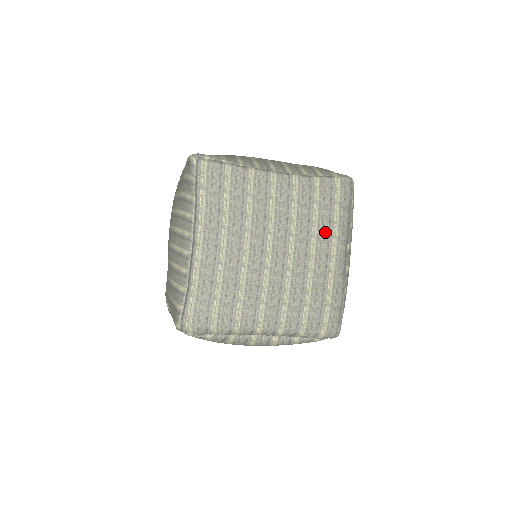
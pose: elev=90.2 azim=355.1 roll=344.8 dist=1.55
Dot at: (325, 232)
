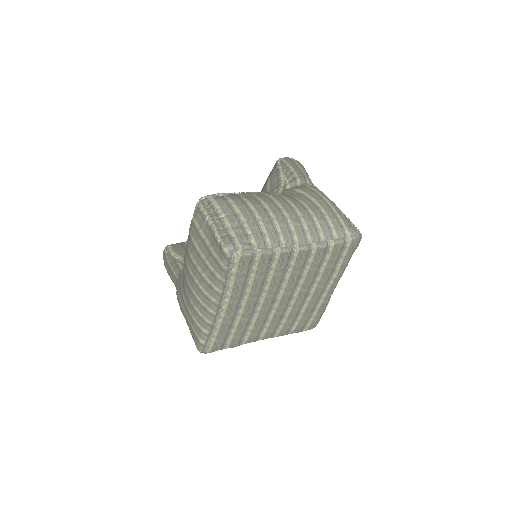
Dot at: (326, 278)
